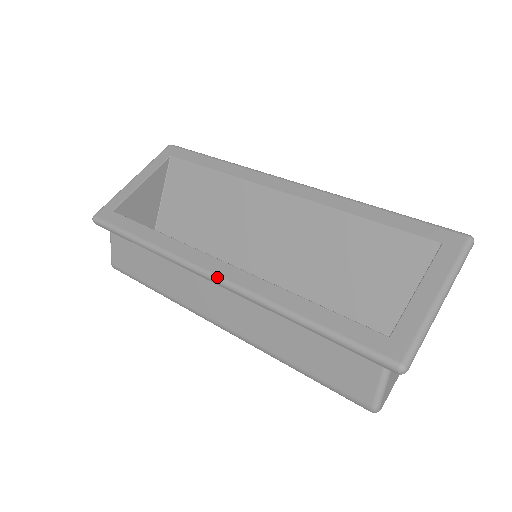
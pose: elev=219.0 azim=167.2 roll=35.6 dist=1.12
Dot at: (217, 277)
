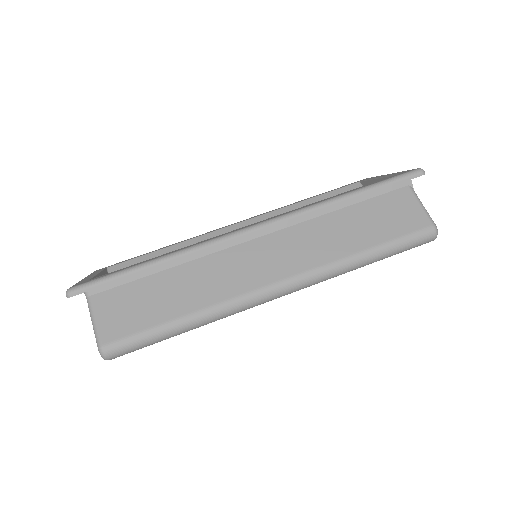
Dot at: (259, 223)
